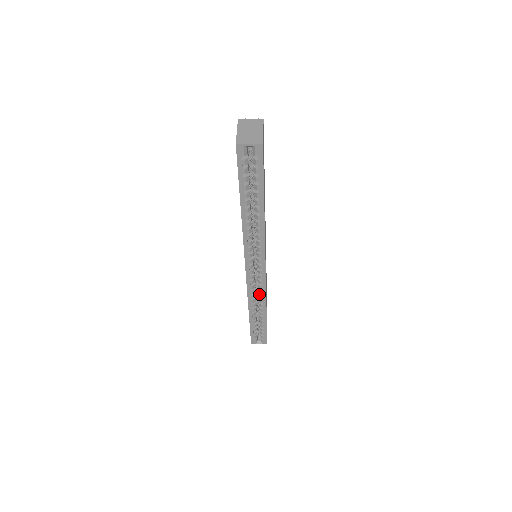
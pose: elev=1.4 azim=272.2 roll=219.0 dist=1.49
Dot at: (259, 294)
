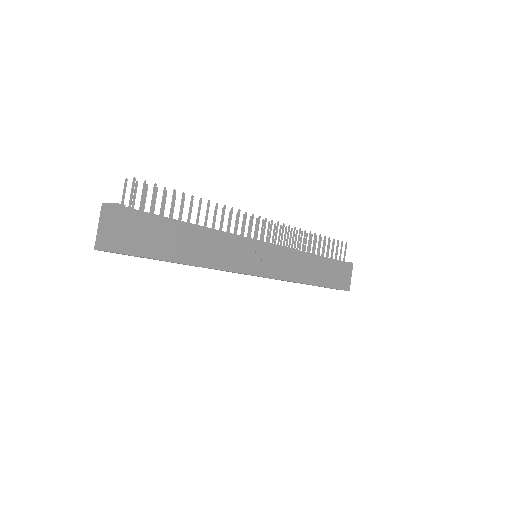
Dot at: occluded
